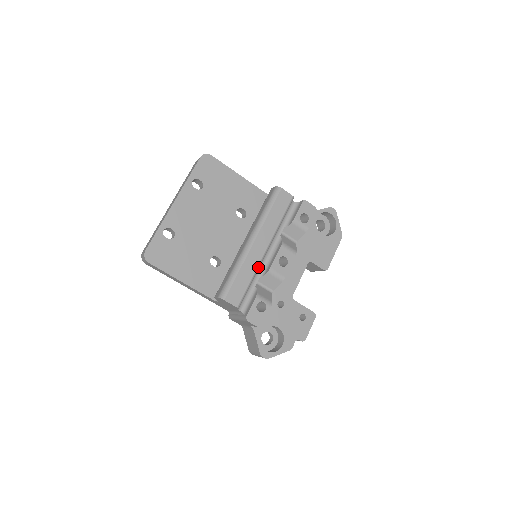
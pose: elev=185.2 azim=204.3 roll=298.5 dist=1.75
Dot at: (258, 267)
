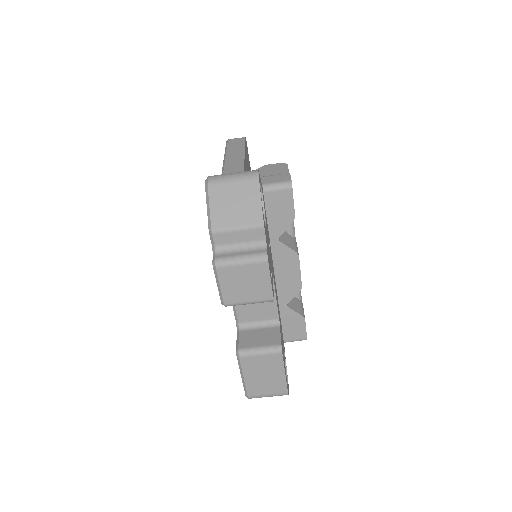
Dot at: (293, 229)
